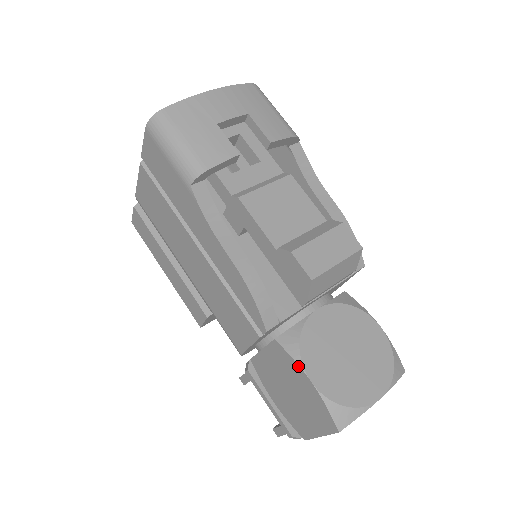
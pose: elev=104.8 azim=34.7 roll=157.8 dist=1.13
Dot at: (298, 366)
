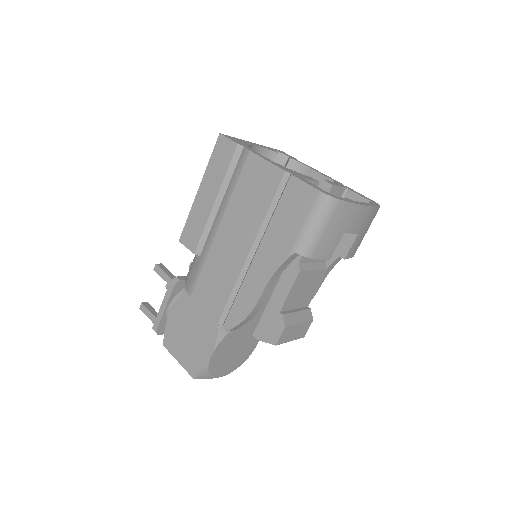
Dot at: (214, 344)
